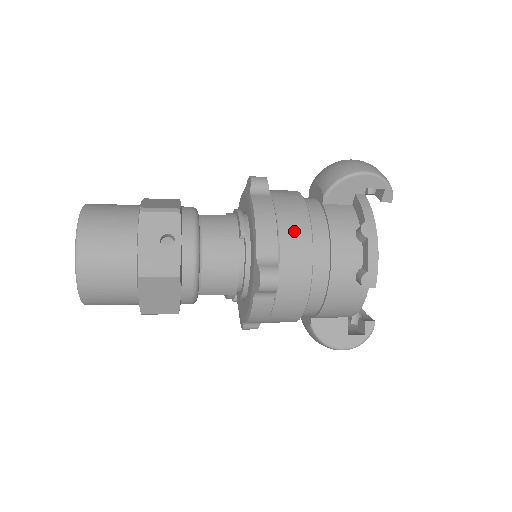
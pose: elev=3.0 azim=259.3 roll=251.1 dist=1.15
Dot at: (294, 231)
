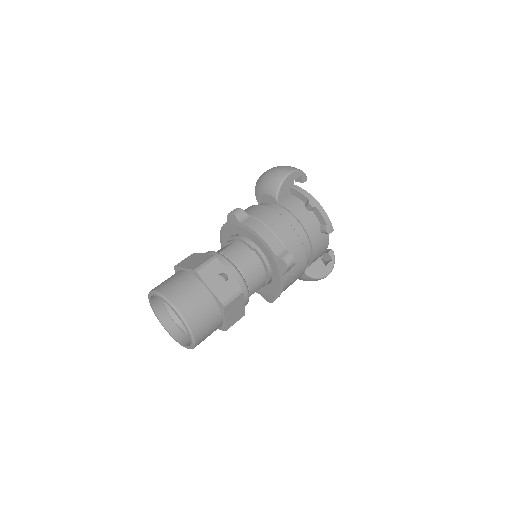
Dot at: (281, 228)
